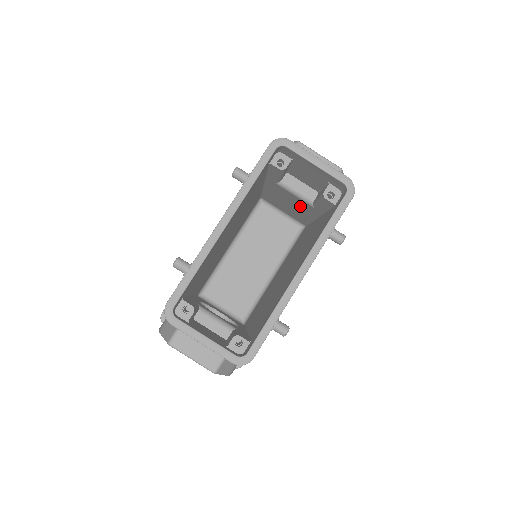
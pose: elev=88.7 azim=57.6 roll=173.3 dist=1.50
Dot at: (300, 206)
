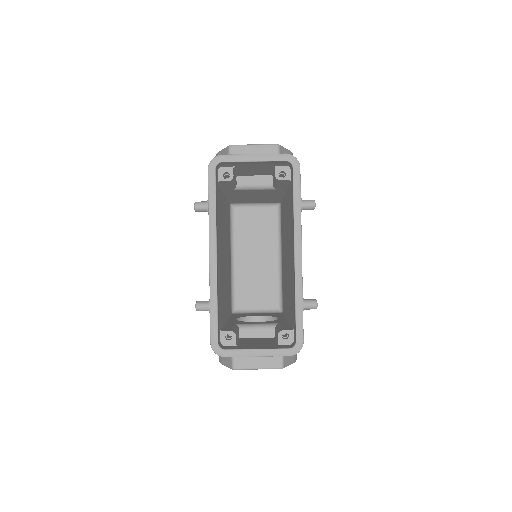
Dot at: (265, 194)
